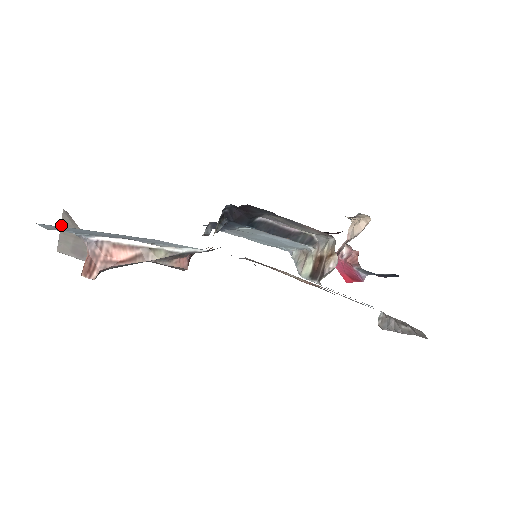
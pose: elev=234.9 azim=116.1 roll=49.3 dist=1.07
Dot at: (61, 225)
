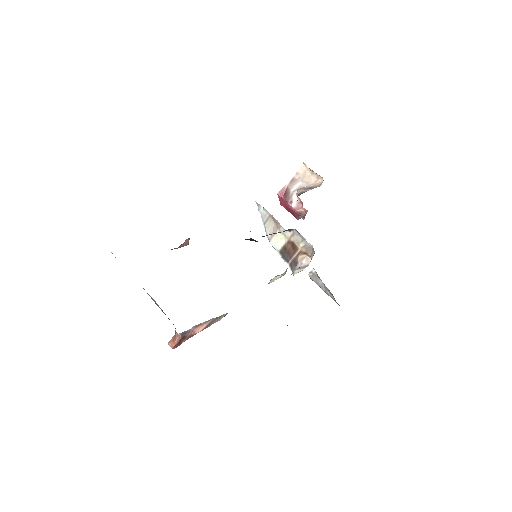
Dot at: occluded
